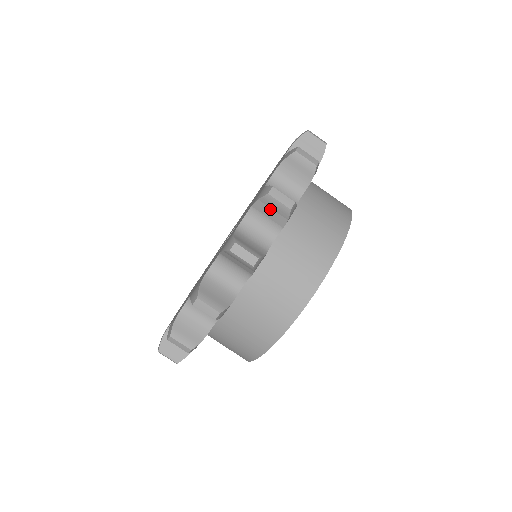
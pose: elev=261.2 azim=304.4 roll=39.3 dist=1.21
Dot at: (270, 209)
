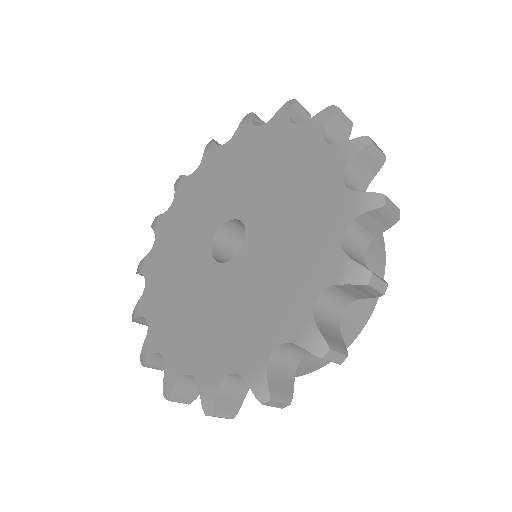
Dot at: (375, 220)
